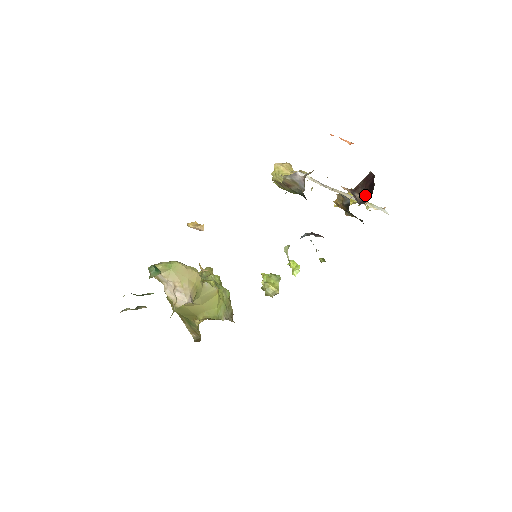
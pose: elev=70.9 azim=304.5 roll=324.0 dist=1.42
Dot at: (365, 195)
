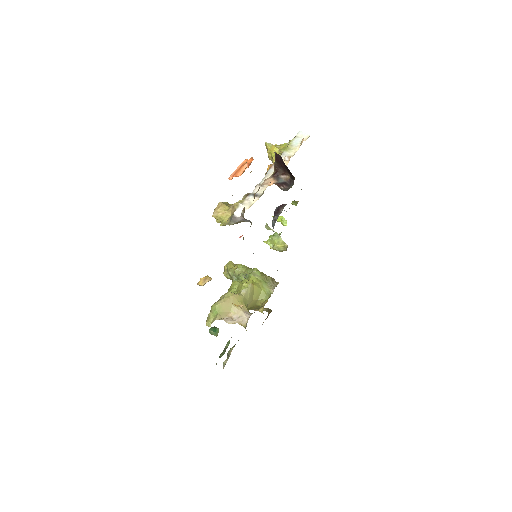
Dot at: (288, 174)
